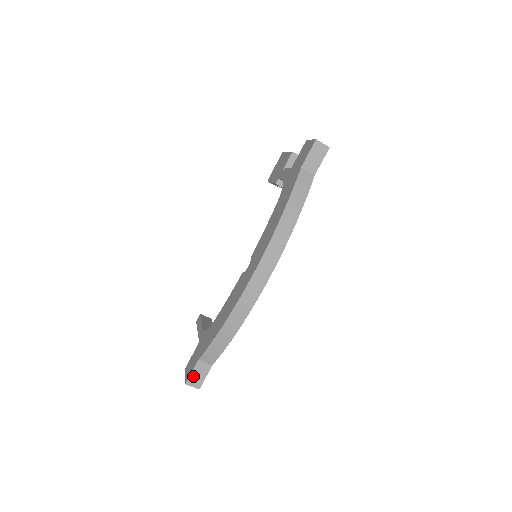
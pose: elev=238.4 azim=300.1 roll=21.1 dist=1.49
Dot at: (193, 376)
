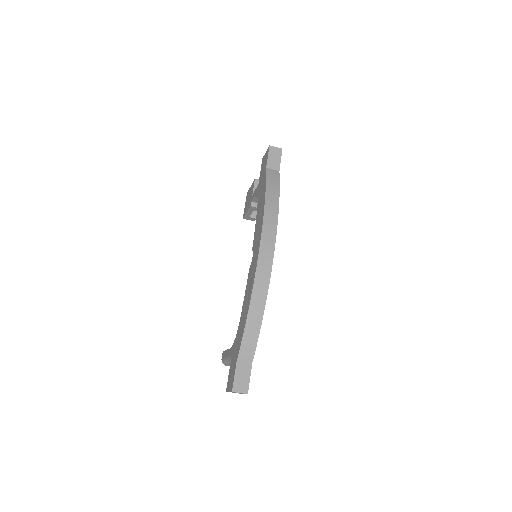
Dot at: (237, 380)
